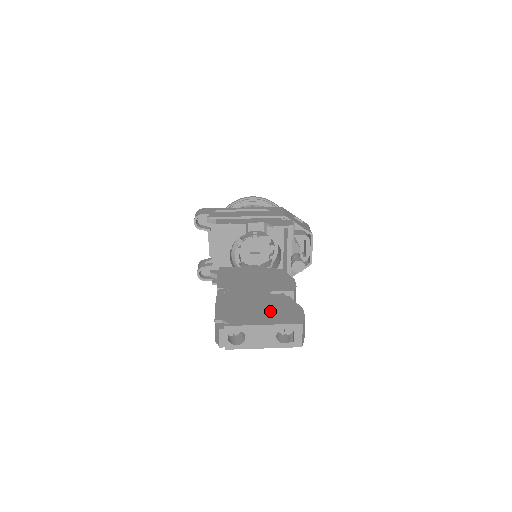
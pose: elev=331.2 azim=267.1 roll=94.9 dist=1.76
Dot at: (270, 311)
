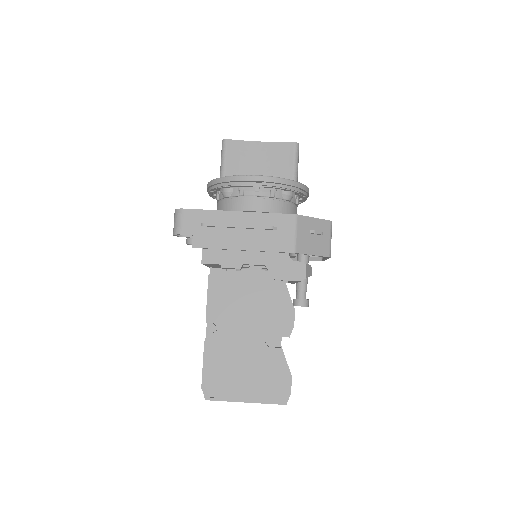
Dot at: (258, 378)
